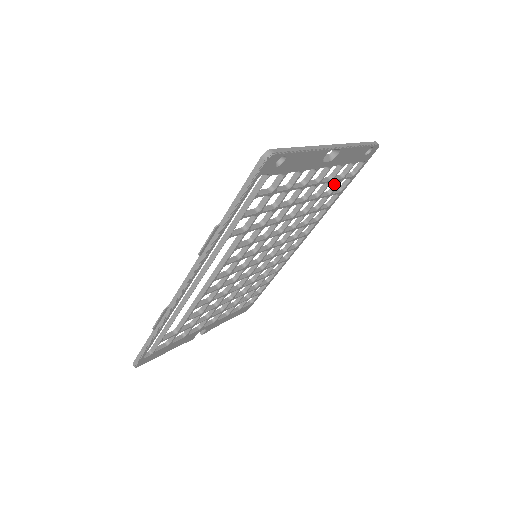
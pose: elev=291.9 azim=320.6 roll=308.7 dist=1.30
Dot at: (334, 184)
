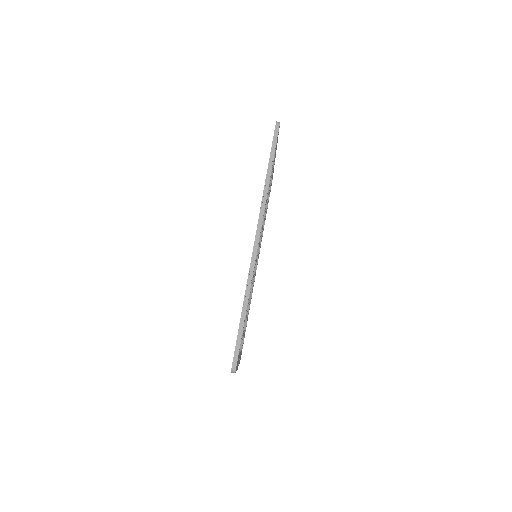
Dot at: occluded
